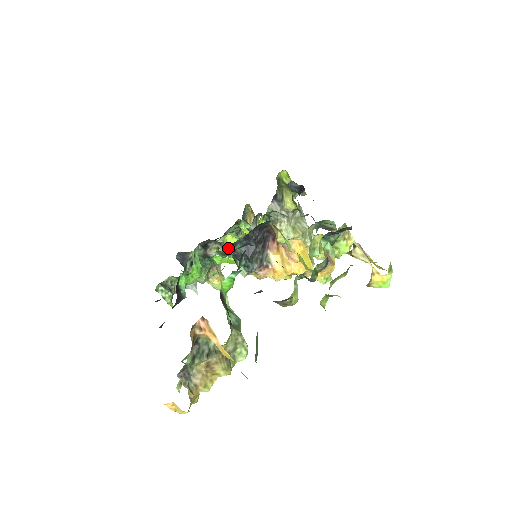
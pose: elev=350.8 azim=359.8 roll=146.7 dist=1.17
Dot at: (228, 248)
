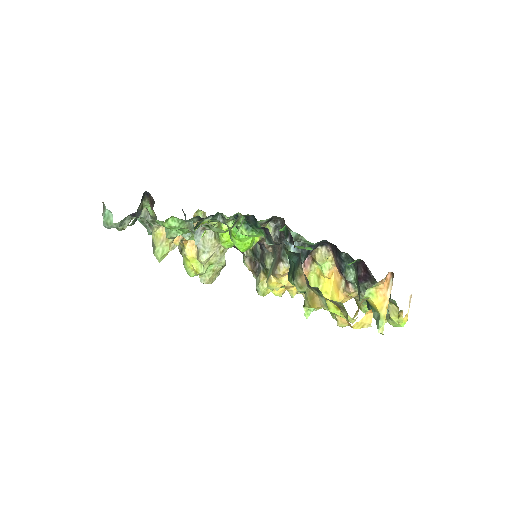
Dot at: occluded
